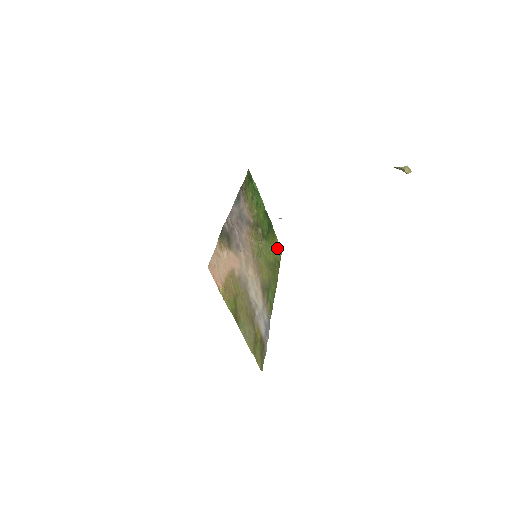
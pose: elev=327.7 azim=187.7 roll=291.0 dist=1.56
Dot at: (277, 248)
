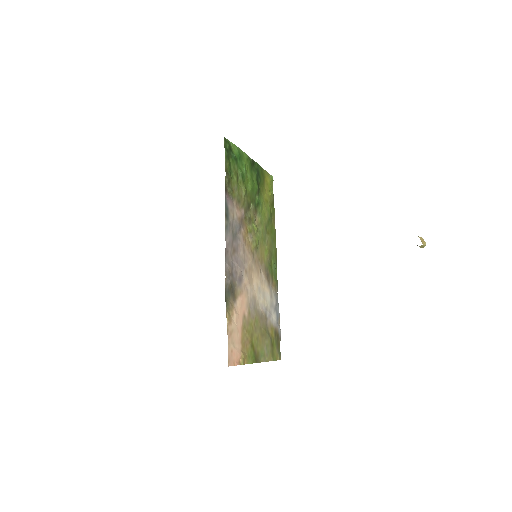
Dot at: (268, 187)
